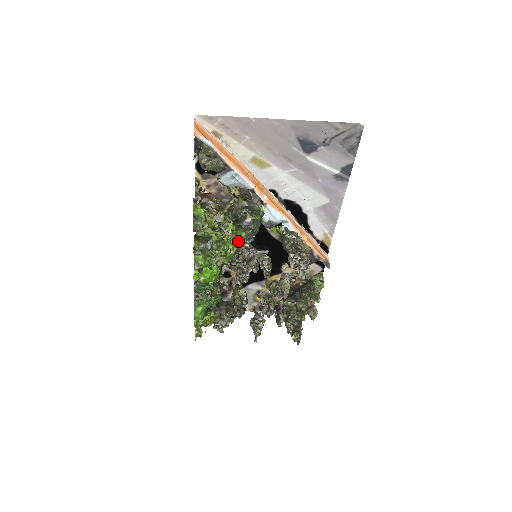
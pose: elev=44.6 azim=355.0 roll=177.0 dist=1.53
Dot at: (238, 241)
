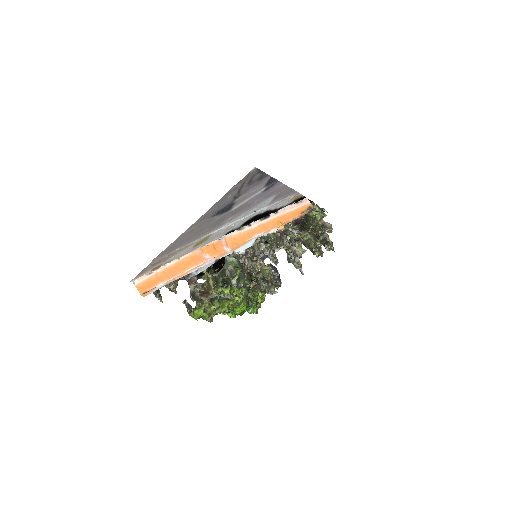
Dot at: (240, 293)
